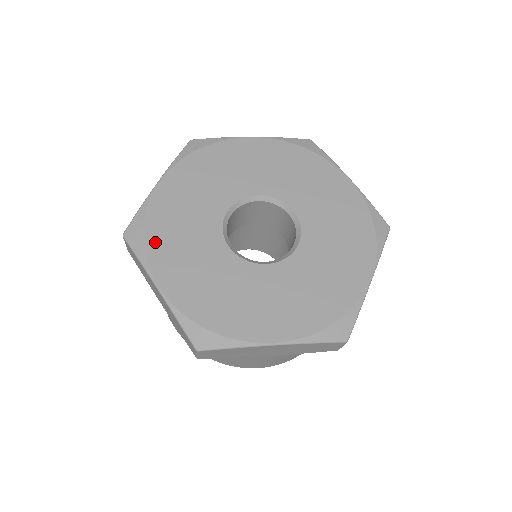
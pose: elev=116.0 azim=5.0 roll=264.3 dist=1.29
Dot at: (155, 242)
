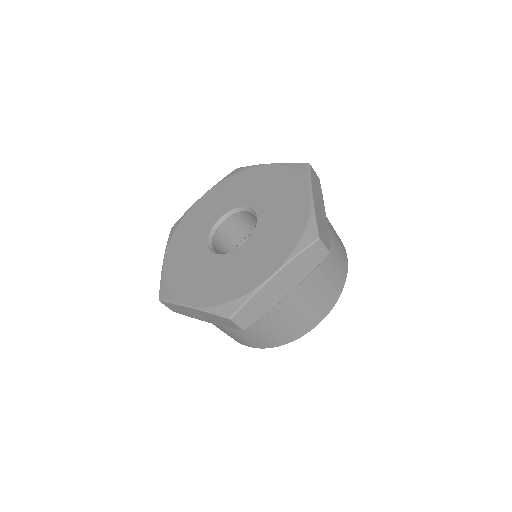
Dot at: (176, 287)
